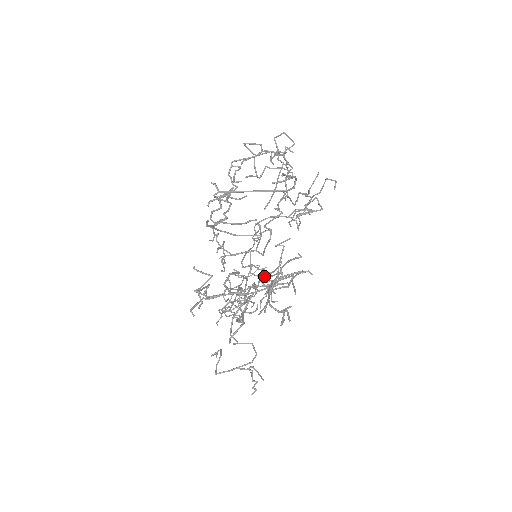
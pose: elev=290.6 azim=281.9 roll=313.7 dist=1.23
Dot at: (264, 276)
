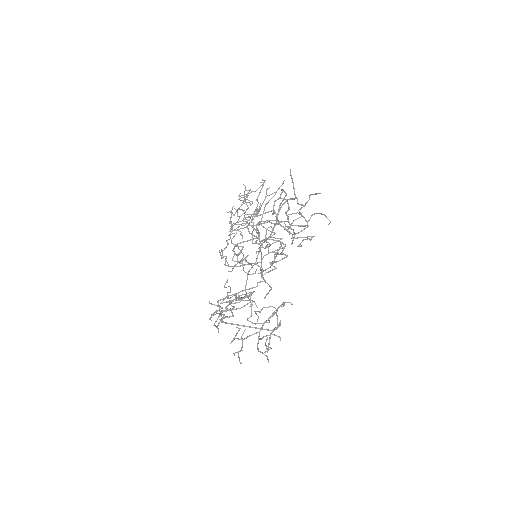
Dot at: (266, 204)
